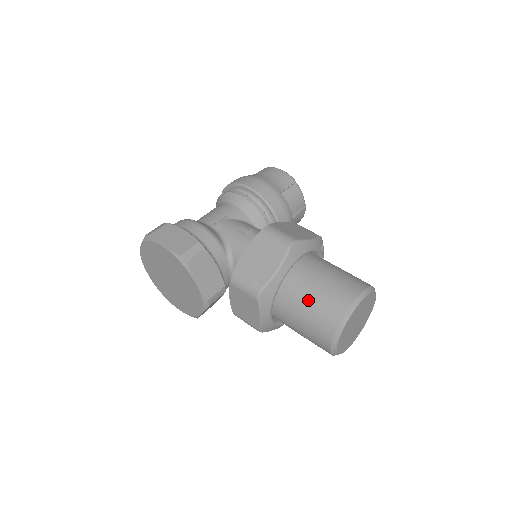
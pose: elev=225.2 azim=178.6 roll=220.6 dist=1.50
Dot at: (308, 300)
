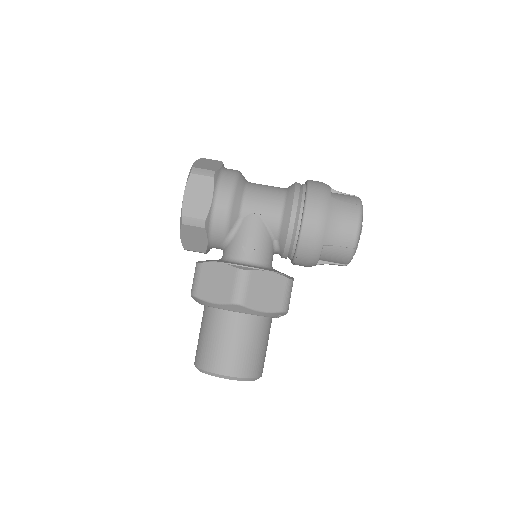
Dot at: (208, 335)
